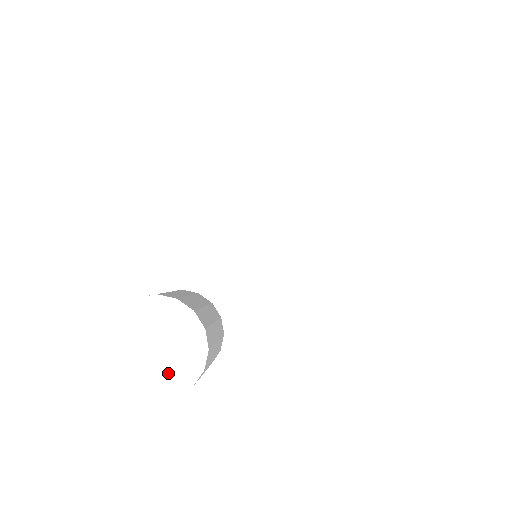
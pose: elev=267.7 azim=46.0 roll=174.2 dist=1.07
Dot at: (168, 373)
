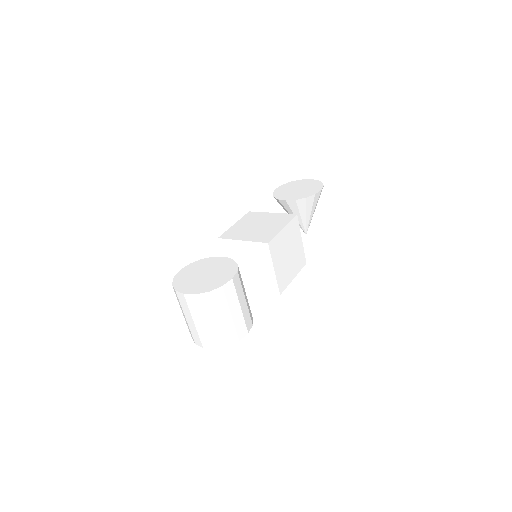
Dot at: (215, 279)
